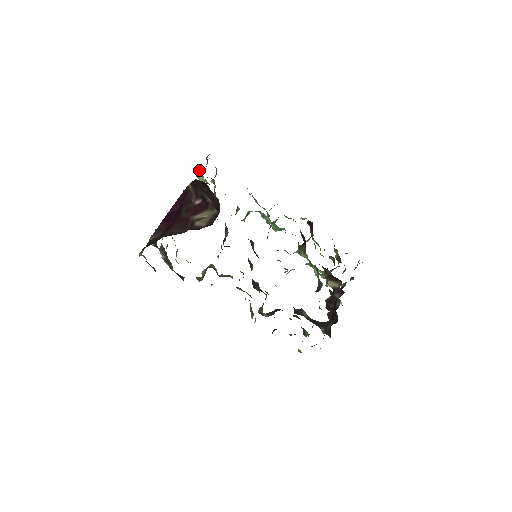
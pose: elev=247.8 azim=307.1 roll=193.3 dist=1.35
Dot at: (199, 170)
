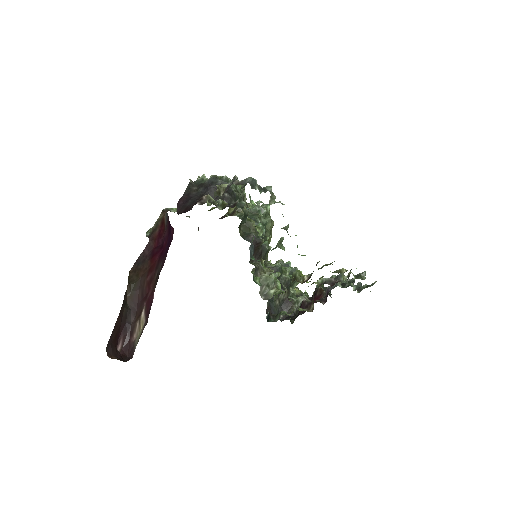
Dot at: (214, 195)
